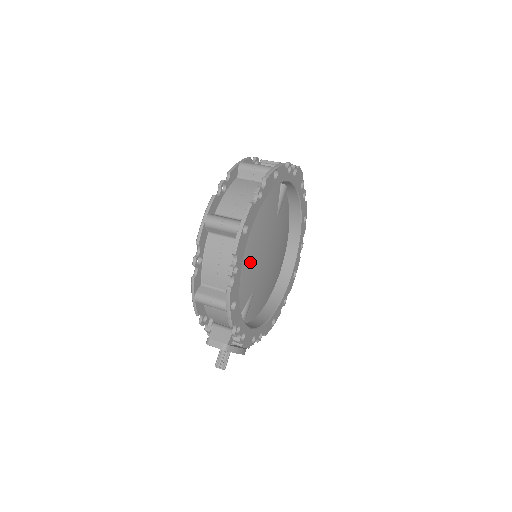
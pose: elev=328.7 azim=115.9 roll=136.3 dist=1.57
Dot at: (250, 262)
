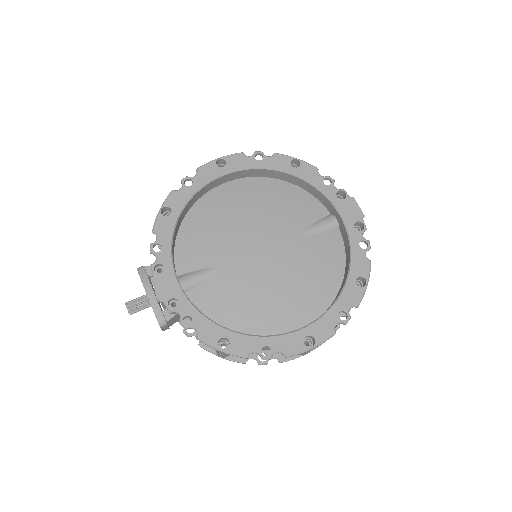
Dot at: (228, 226)
